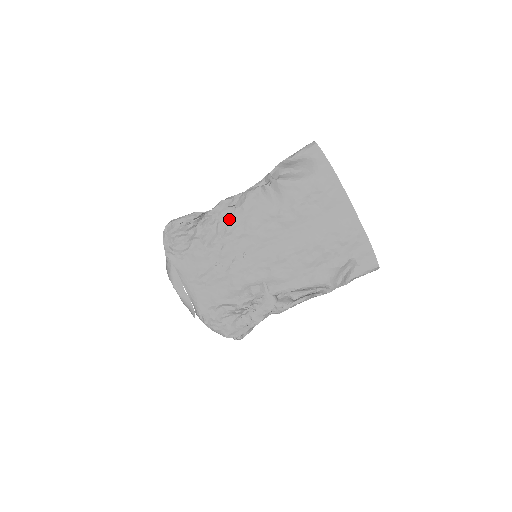
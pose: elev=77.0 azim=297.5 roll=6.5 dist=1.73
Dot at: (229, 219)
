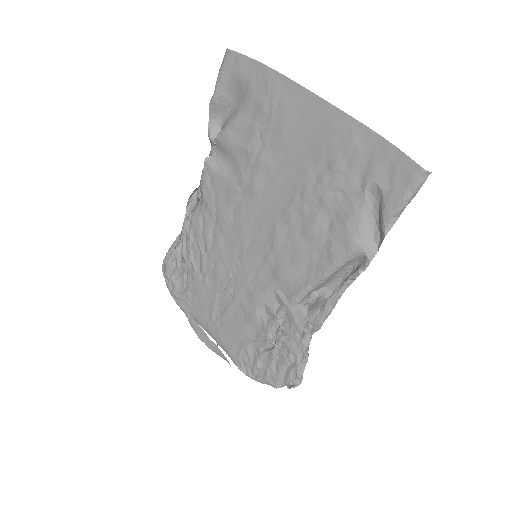
Dot at: (201, 225)
